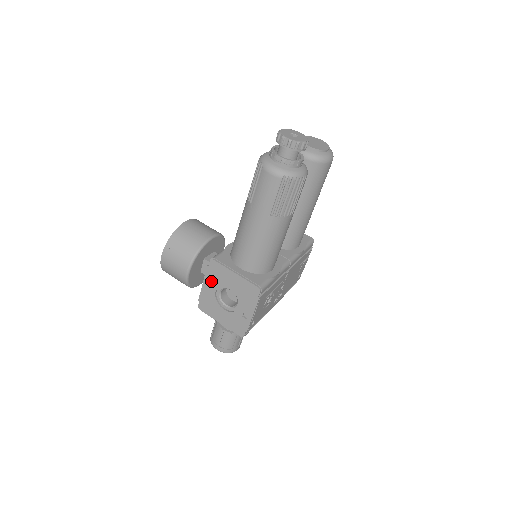
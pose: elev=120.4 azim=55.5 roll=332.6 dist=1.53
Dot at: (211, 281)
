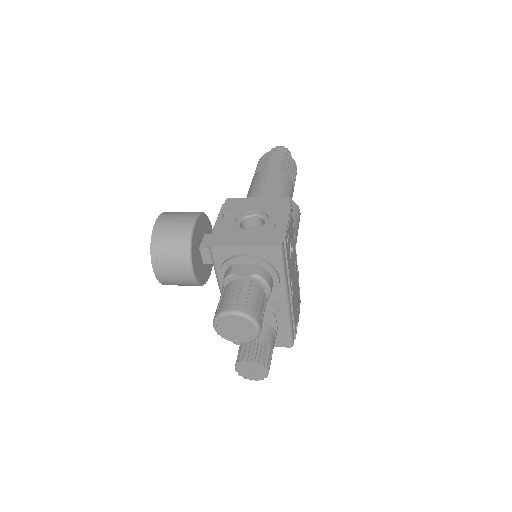
Dot at: (228, 214)
